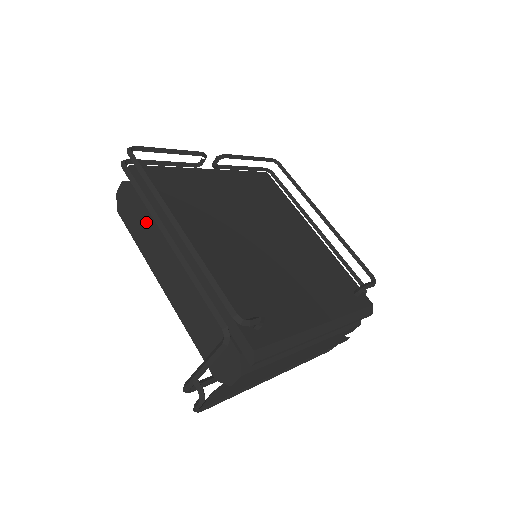
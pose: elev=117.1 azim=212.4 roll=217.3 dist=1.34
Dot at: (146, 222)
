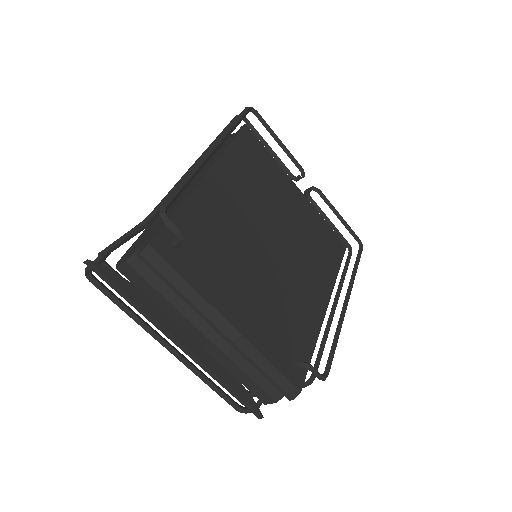
Dot at: (212, 157)
